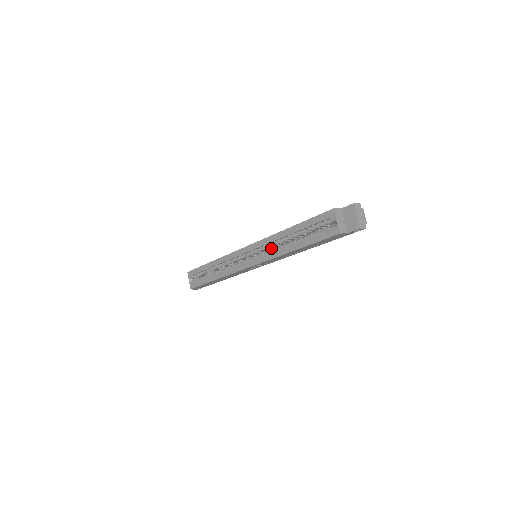
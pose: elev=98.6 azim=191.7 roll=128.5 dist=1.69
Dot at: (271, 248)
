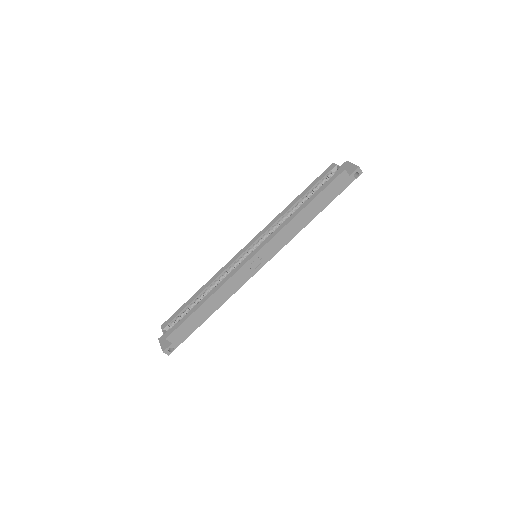
Dot at: occluded
